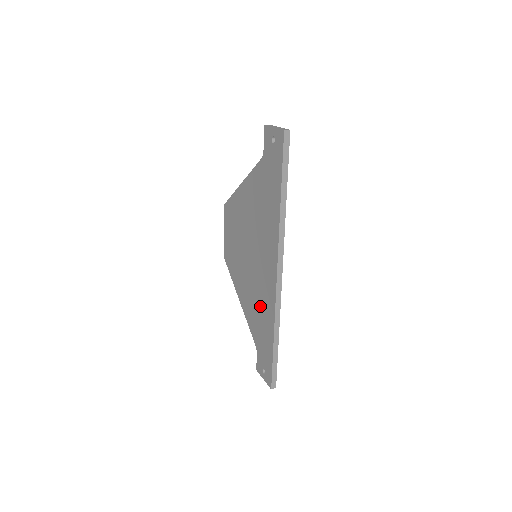
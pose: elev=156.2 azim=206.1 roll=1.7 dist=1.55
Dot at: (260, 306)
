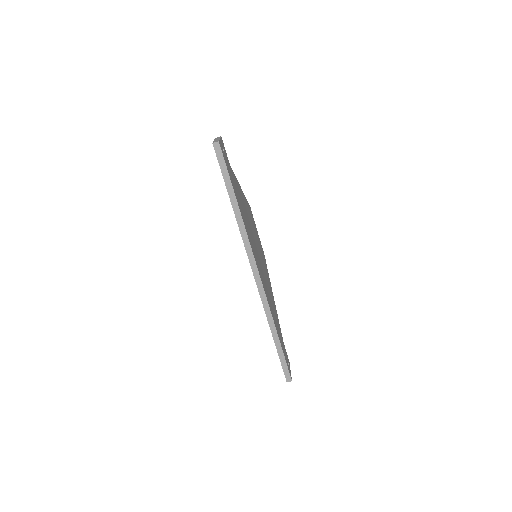
Dot at: occluded
